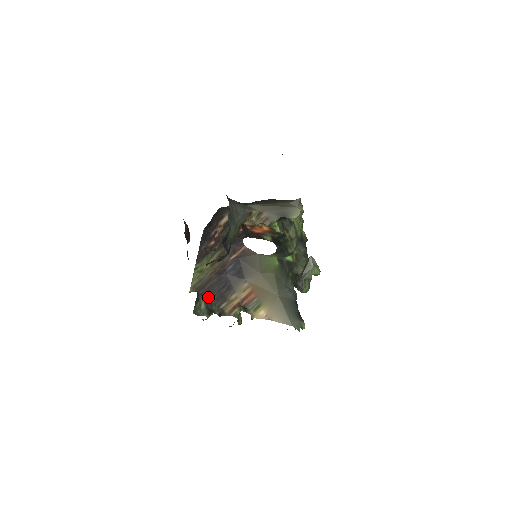
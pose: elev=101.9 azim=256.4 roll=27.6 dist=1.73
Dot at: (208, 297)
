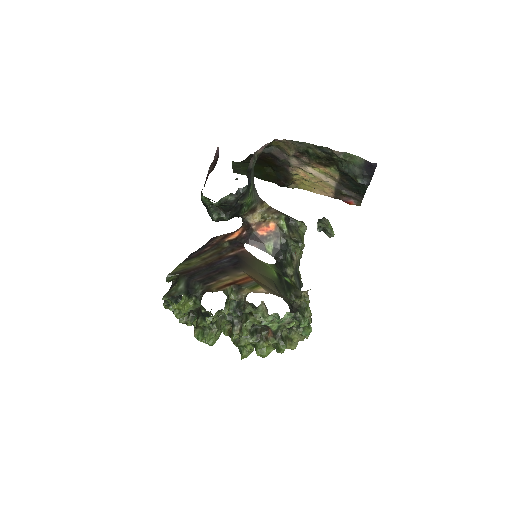
Dot at: (192, 278)
